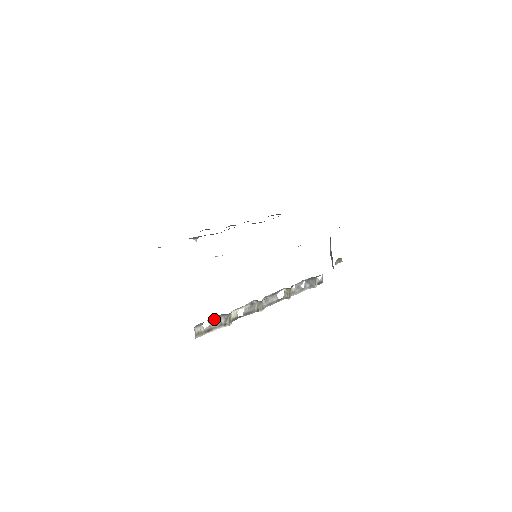
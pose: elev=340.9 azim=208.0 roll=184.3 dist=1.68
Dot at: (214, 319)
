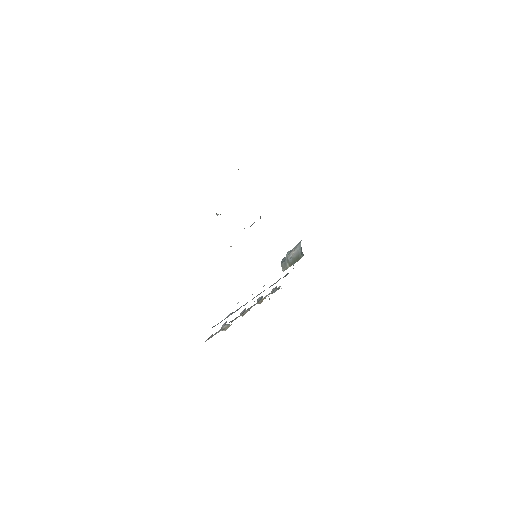
Dot at: occluded
